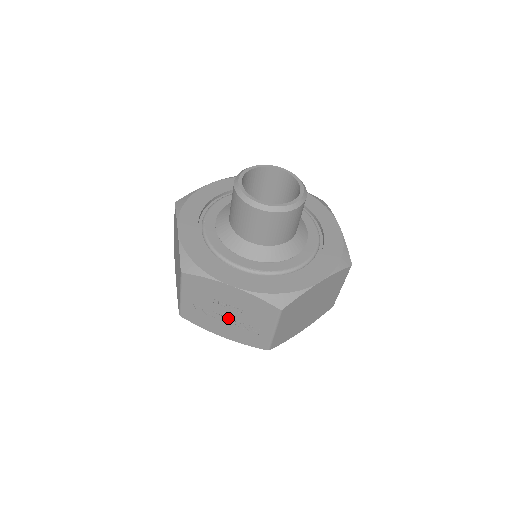
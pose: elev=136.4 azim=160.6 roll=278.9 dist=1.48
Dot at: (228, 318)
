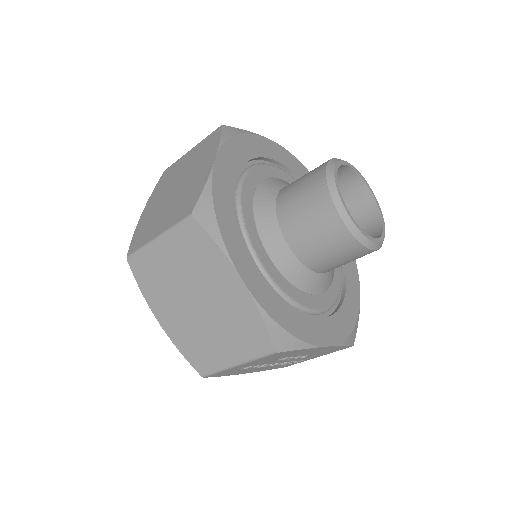
Dot at: (277, 363)
